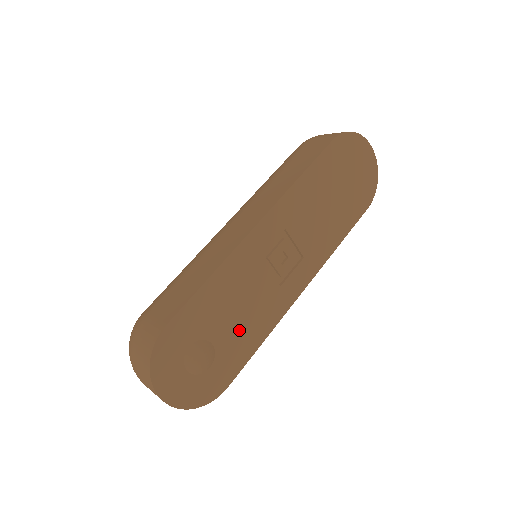
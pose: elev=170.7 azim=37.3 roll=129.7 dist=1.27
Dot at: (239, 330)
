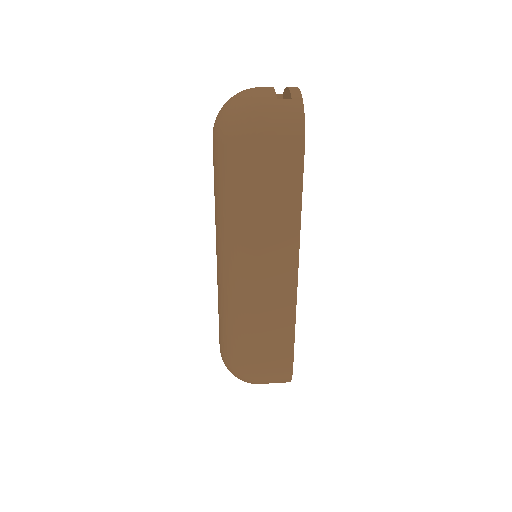
Dot at: occluded
